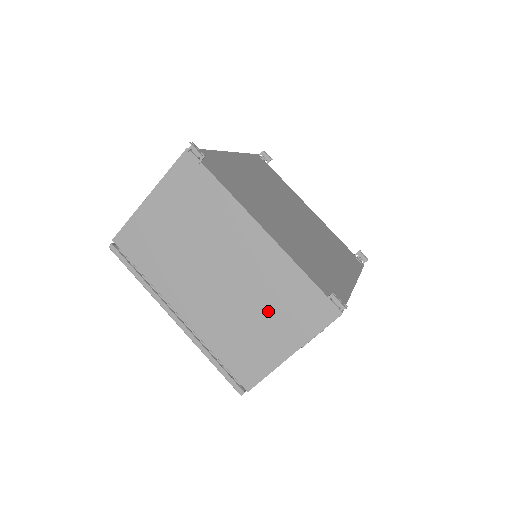
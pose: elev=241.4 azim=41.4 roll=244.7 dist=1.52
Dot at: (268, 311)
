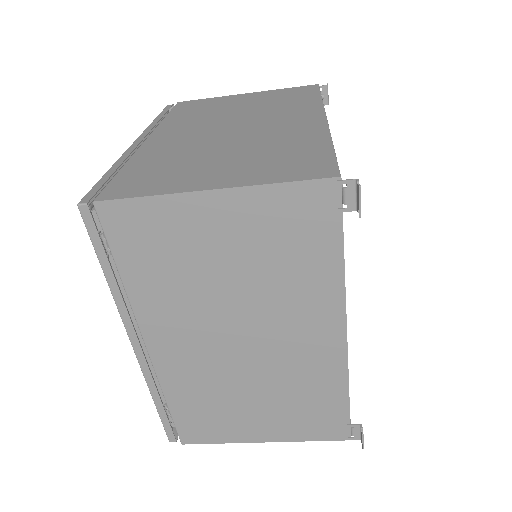
Dot at: (273, 402)
